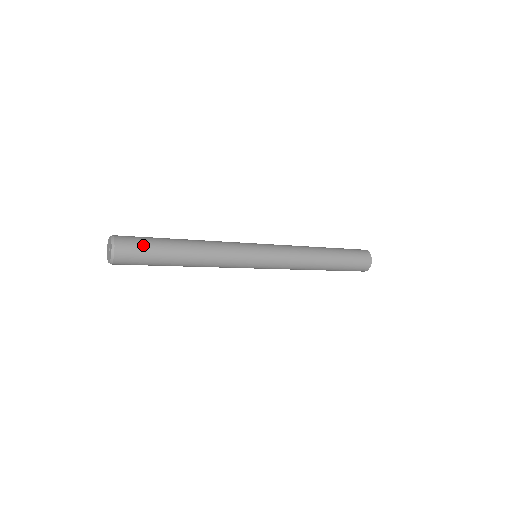
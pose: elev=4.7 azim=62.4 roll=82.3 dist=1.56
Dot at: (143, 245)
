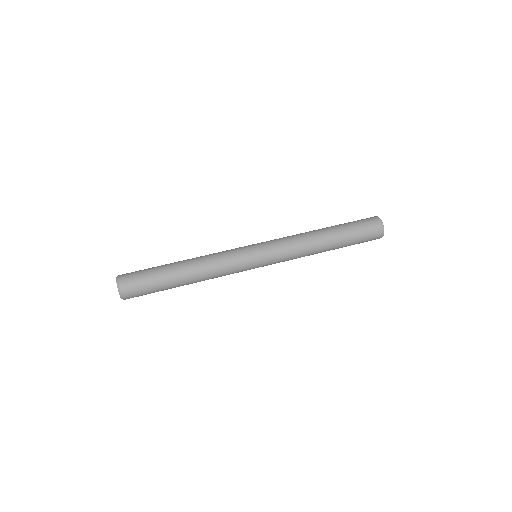
Dot at: (147, 293)
